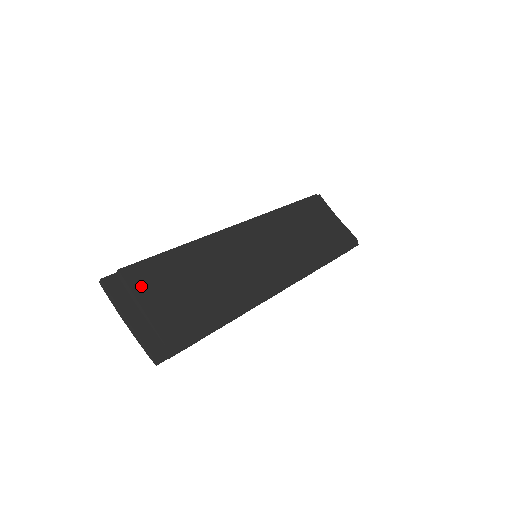
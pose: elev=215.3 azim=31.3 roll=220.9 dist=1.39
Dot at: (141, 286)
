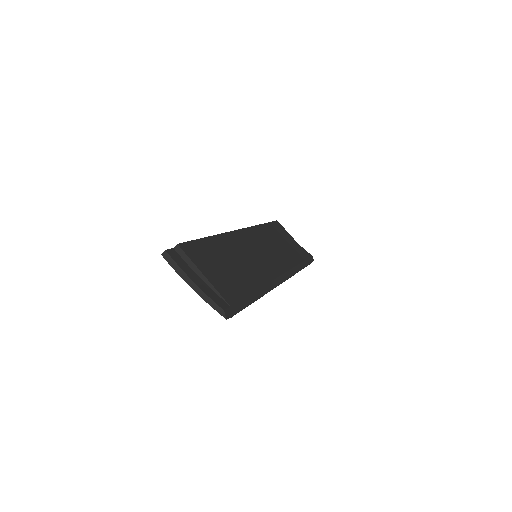
Dot at: (197, 259)
